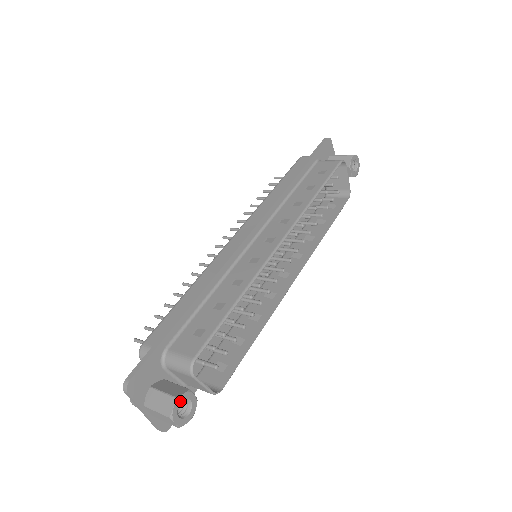
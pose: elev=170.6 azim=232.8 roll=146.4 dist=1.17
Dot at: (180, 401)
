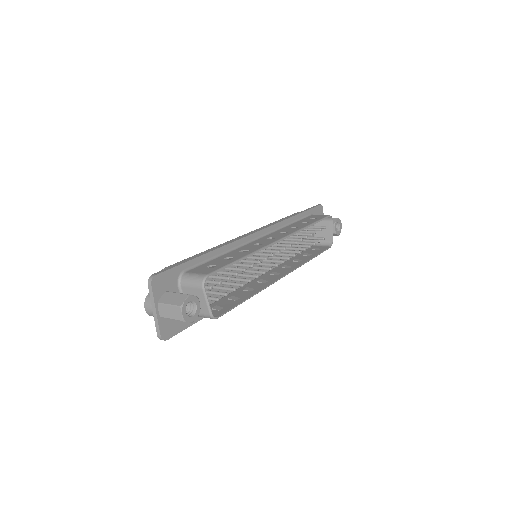
Dot at: (190, 299)
